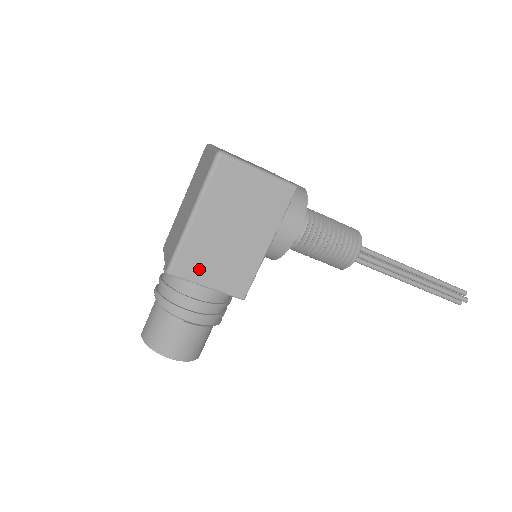
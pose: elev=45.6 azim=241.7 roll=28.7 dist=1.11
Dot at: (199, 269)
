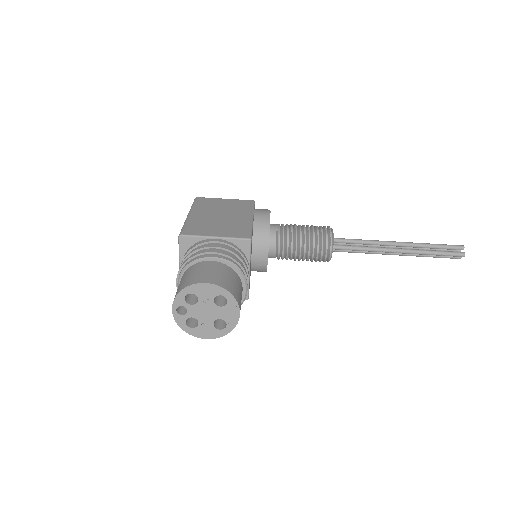
Dot at: (204, 231)
